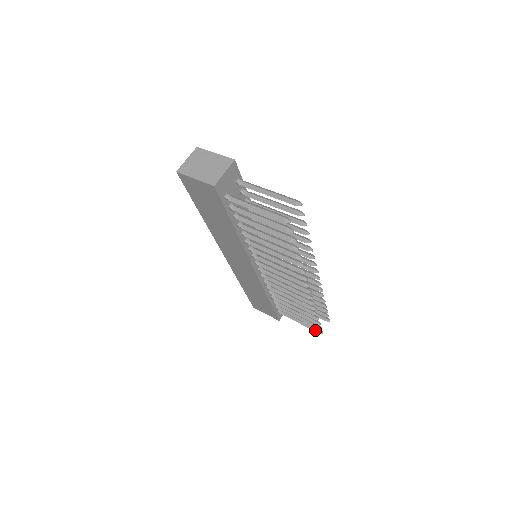
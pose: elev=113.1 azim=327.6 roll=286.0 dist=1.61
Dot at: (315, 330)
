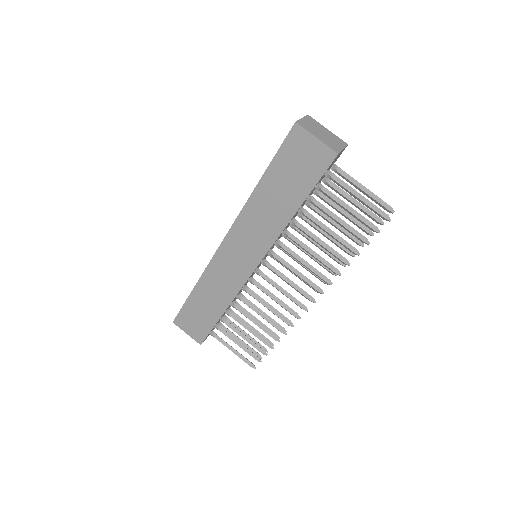
Dot at: (248, 363)
